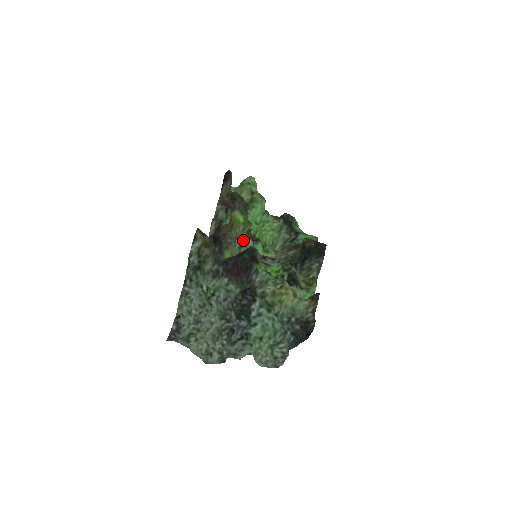
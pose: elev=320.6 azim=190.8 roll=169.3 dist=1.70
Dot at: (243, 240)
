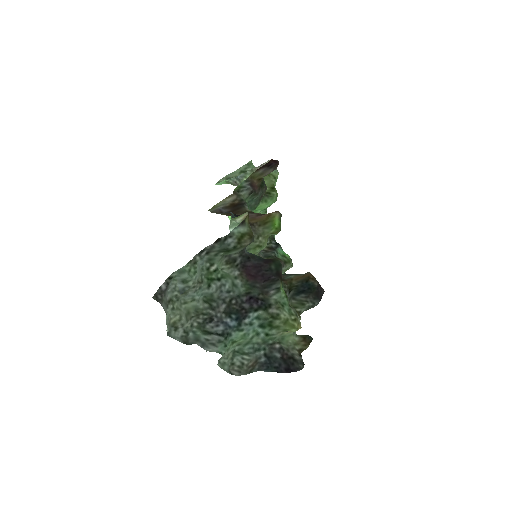
Dot at: (265, 241)
